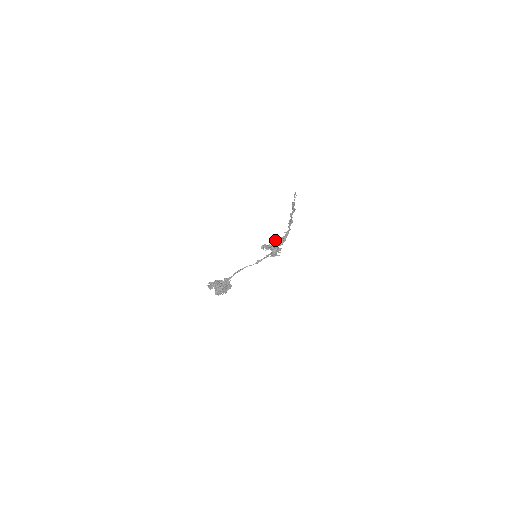
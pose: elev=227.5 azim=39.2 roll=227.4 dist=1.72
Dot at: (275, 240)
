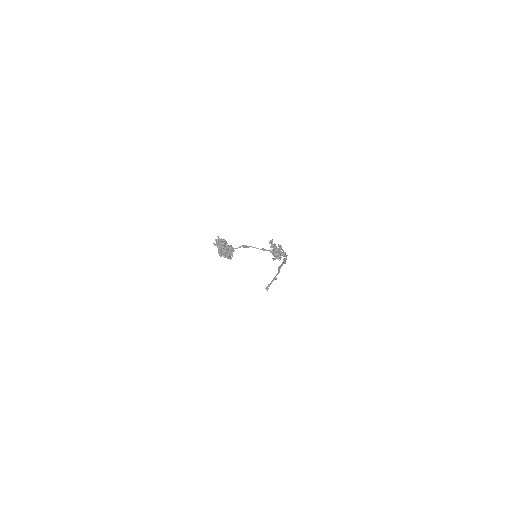
Dot at: occluded
